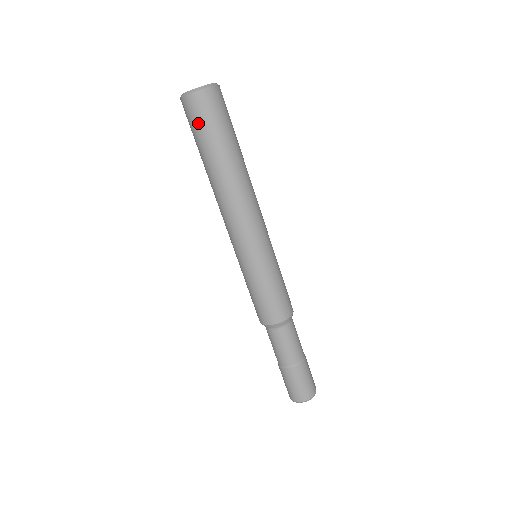
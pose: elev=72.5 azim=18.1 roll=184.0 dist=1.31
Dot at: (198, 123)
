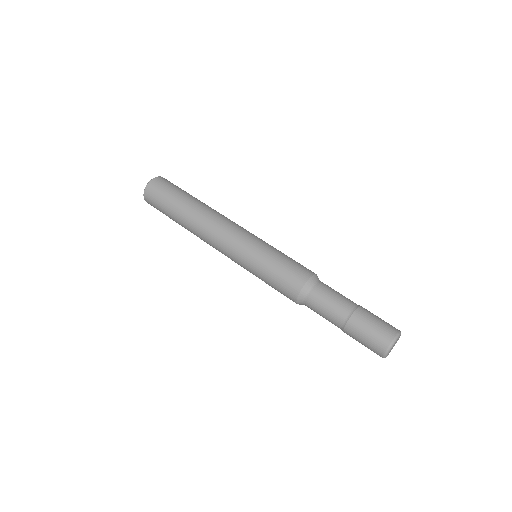
Dot at: (171, 186)
